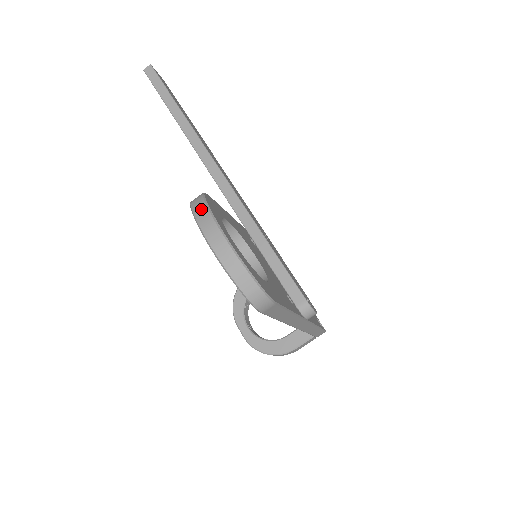
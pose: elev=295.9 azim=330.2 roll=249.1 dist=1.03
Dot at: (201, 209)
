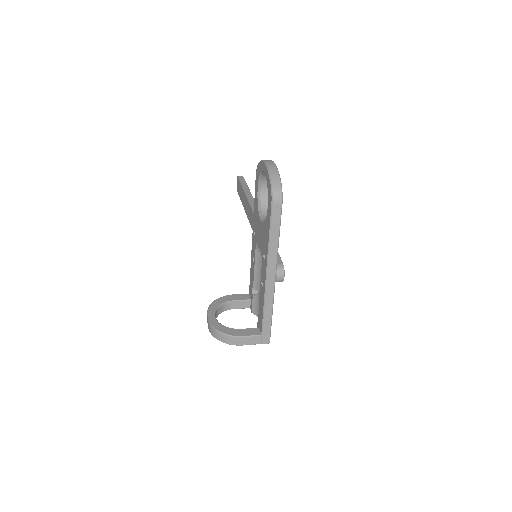
Dot at: occluded
